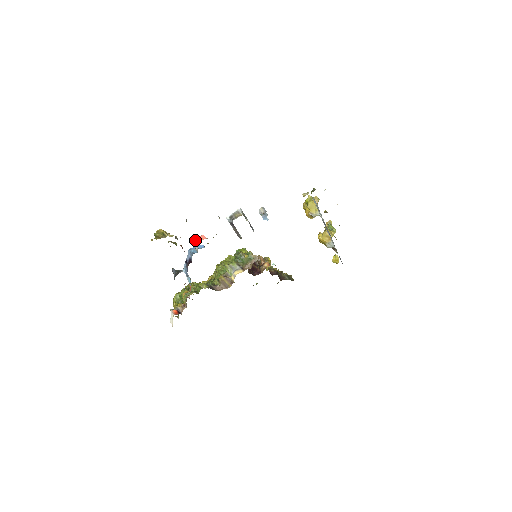
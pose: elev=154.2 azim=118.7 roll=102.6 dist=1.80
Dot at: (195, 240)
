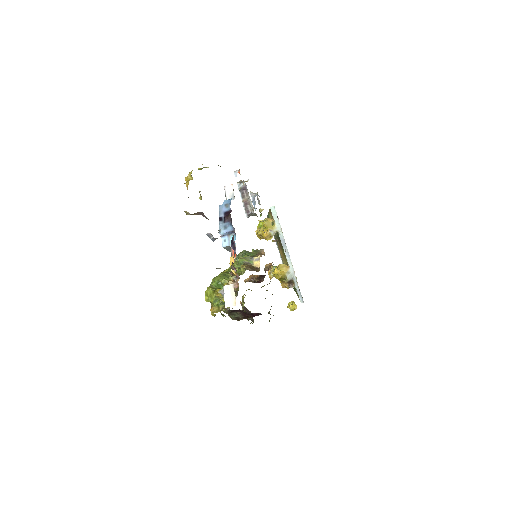
Dot at: (227, 187)
